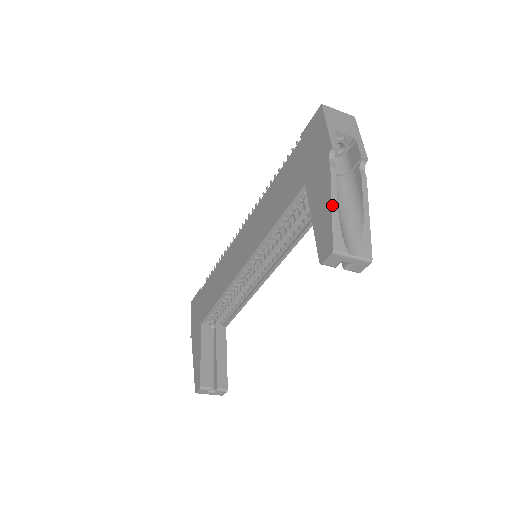
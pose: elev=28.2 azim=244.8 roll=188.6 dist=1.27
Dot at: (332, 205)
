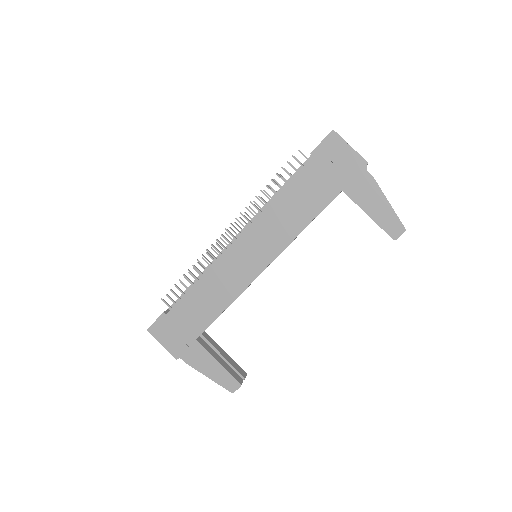
Dot at: occluded
